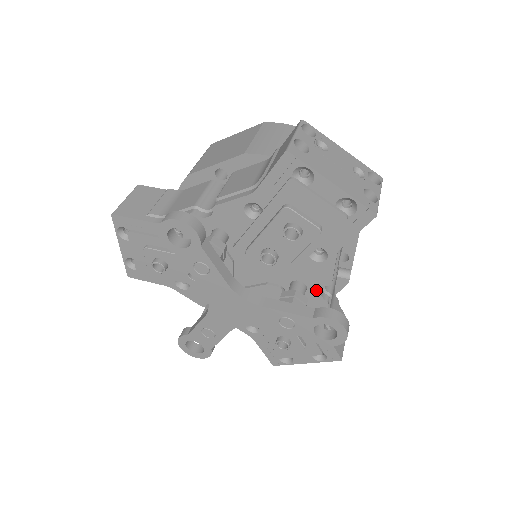
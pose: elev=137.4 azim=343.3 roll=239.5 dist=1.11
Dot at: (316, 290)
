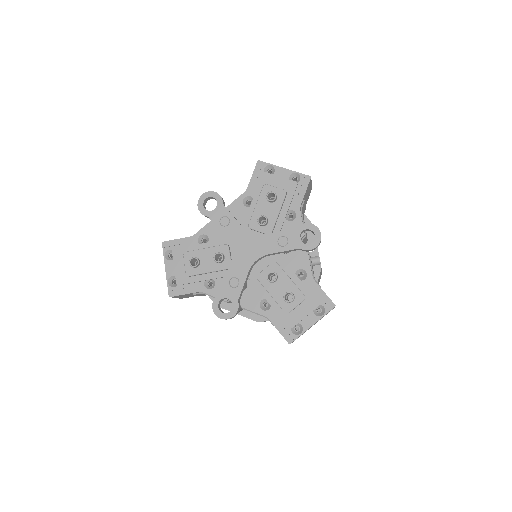
Dot at: occluded
